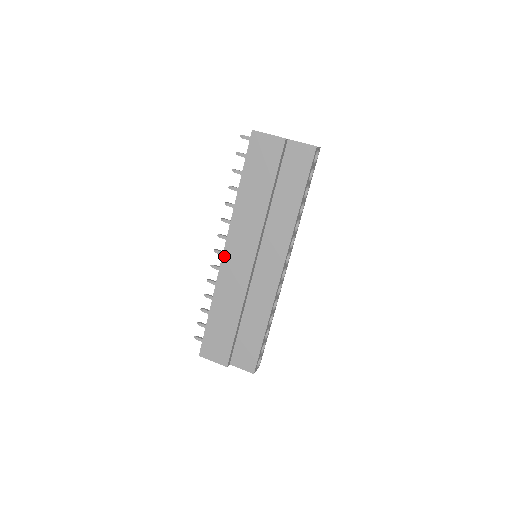
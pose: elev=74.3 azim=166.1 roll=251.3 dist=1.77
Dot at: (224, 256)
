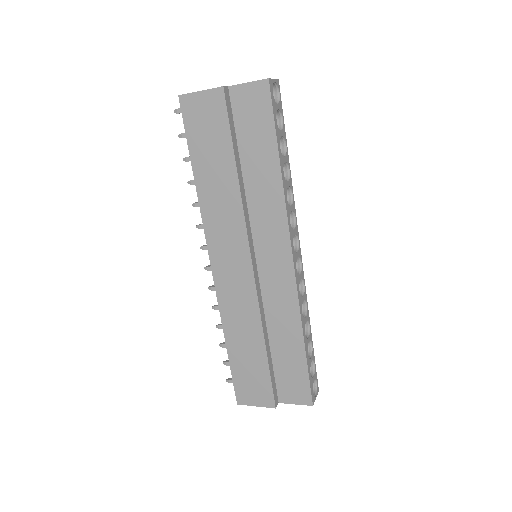
Dot at: (214, 272)
